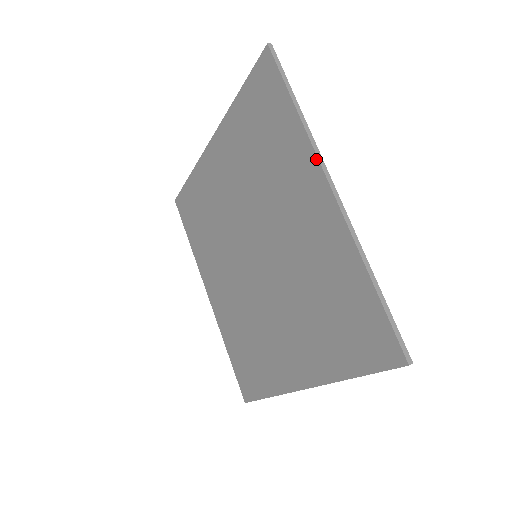
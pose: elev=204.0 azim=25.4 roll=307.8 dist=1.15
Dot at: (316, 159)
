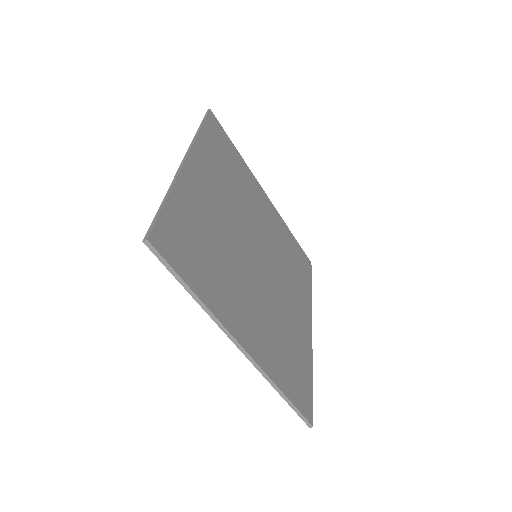
Dot at: occluded
